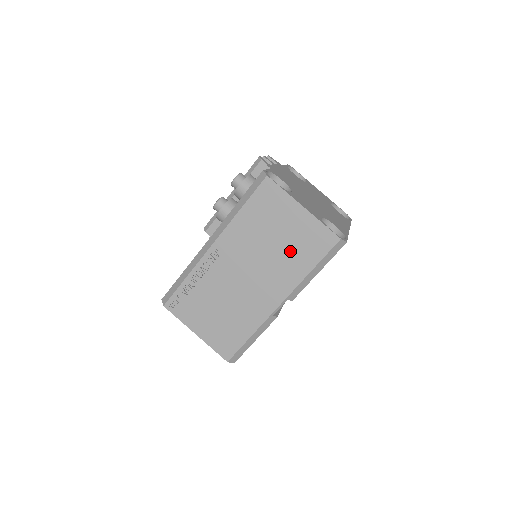
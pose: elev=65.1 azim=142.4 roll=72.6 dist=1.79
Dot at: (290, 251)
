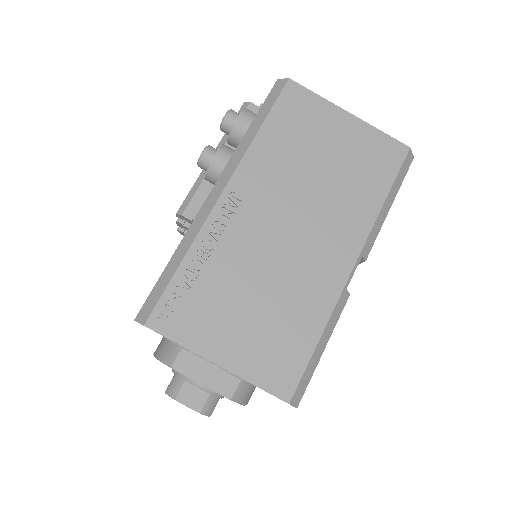
Dot at: (347, 177)
